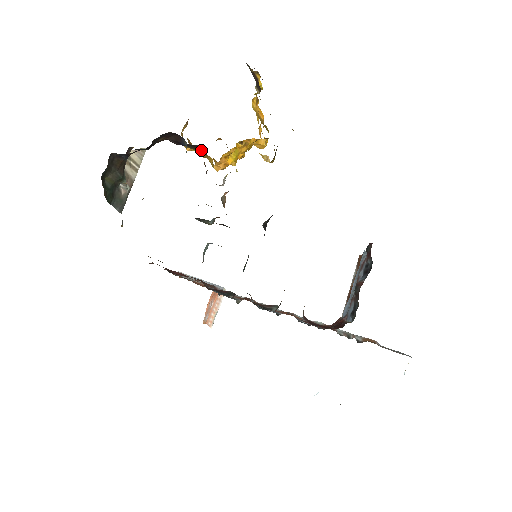
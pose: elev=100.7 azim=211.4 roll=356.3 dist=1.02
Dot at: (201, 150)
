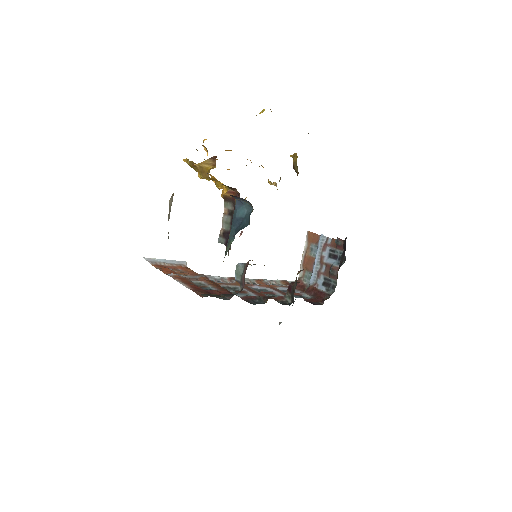
Dot at: (225, 185)
